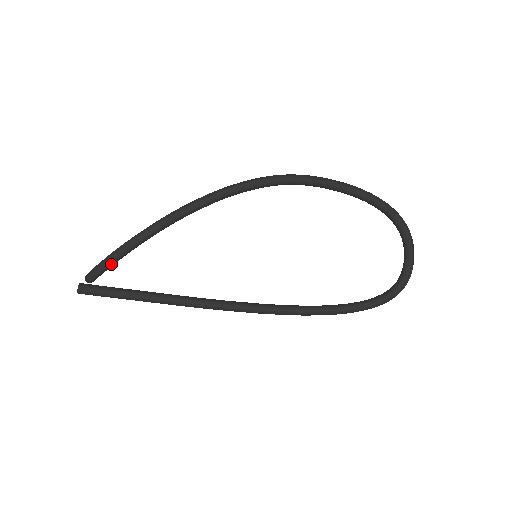
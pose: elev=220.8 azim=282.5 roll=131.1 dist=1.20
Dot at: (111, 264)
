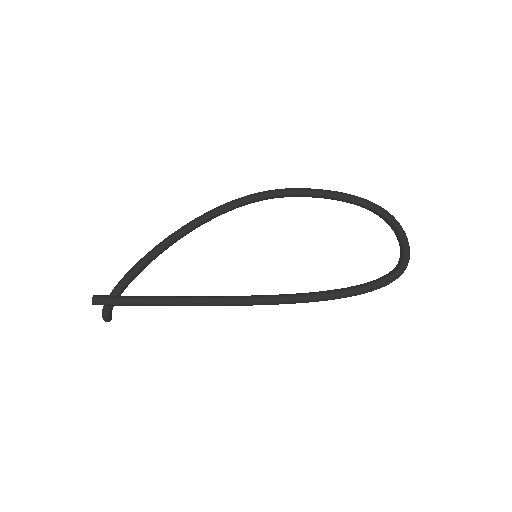
Dot at: (125, 284)
